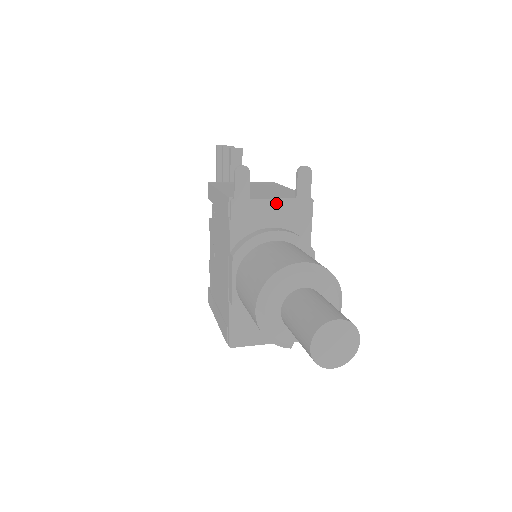
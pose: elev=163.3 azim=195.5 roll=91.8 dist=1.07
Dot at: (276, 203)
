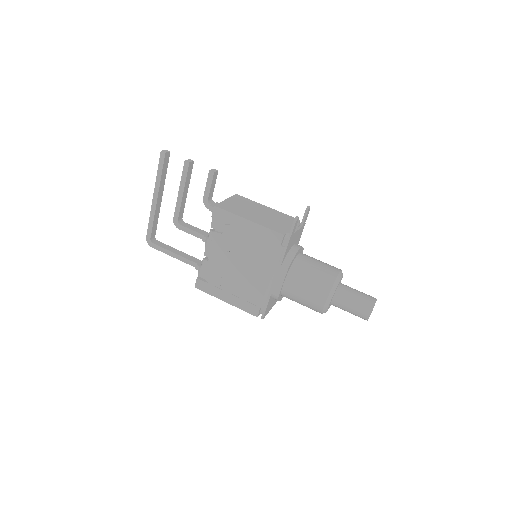
Dot at: (298, 231)
